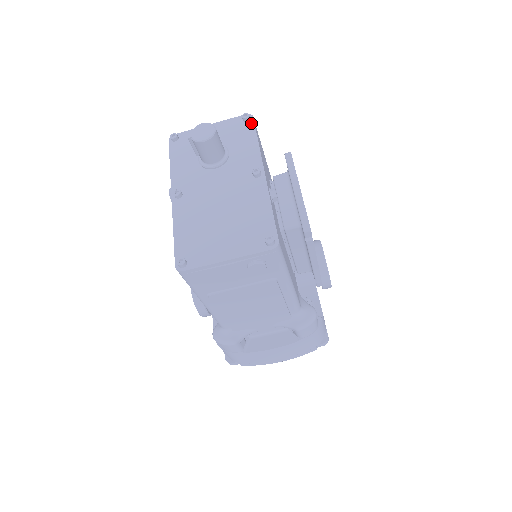
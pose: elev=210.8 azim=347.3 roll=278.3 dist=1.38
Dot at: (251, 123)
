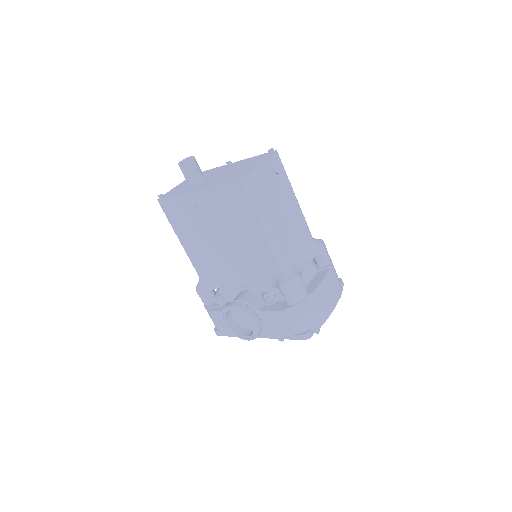
Dot at: occluded
